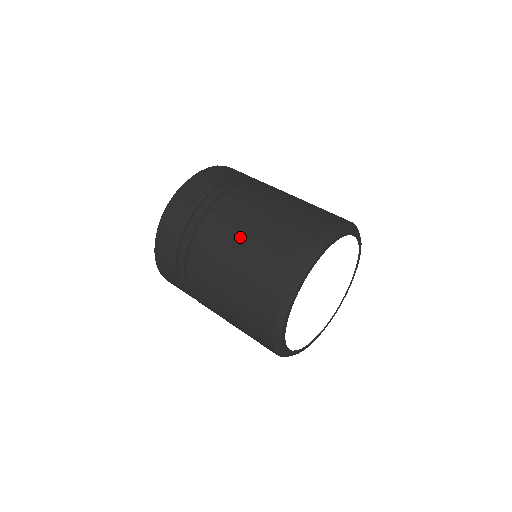
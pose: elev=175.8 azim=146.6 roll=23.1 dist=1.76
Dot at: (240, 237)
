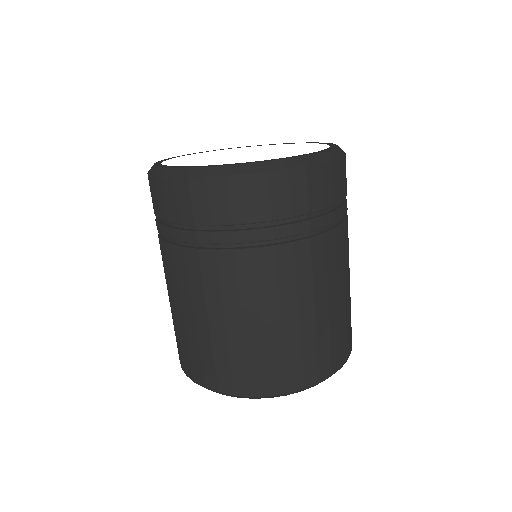
Dot at: (232, 314)
